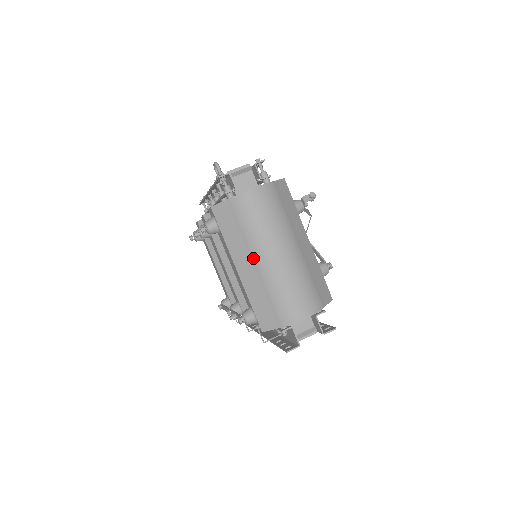
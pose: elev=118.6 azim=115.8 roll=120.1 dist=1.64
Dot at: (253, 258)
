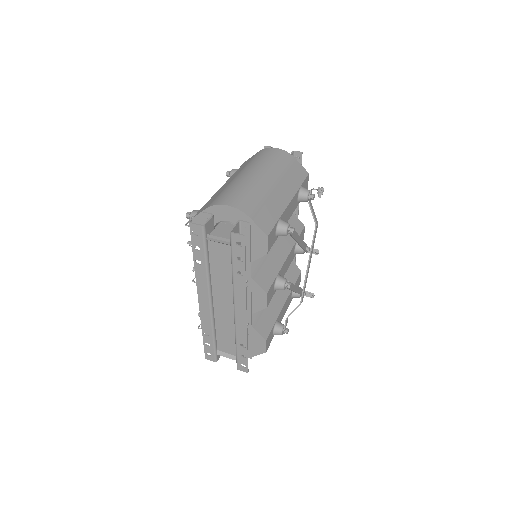
Dot at: occluded
